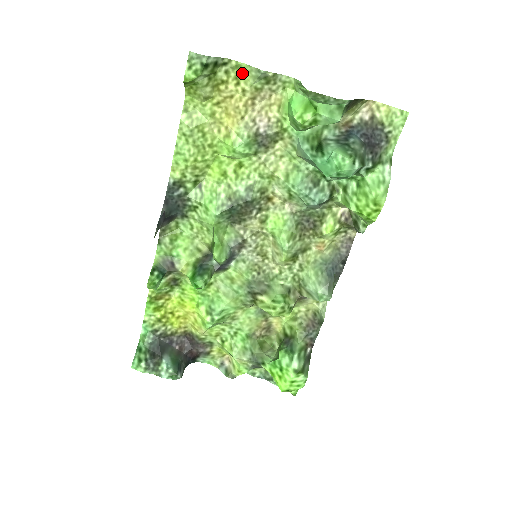
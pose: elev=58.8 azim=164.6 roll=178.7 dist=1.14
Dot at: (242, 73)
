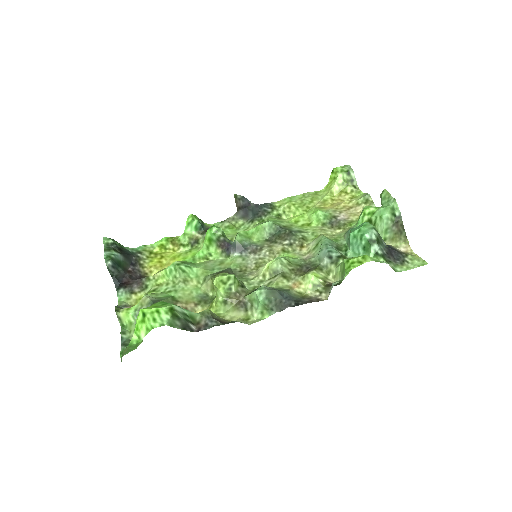
Dot at: (358, 196)
